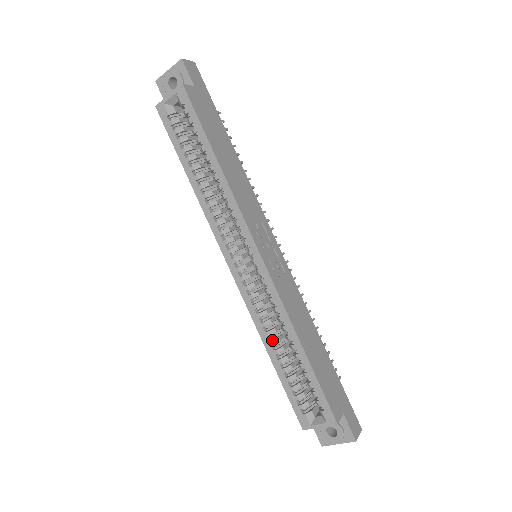
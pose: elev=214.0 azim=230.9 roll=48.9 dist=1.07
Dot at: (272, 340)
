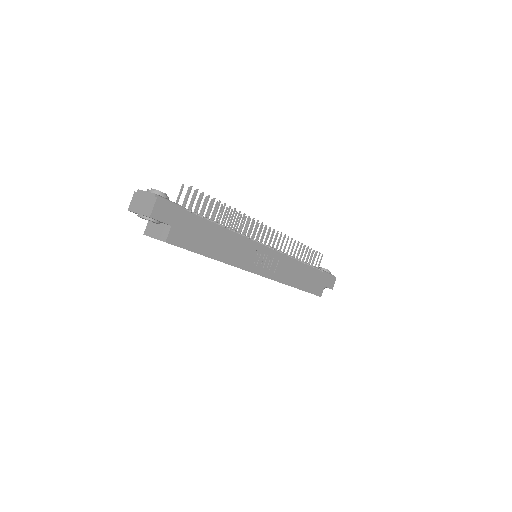
Dot at: occluded
